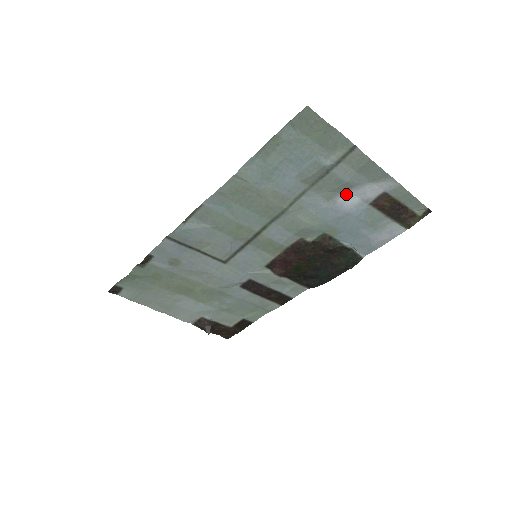
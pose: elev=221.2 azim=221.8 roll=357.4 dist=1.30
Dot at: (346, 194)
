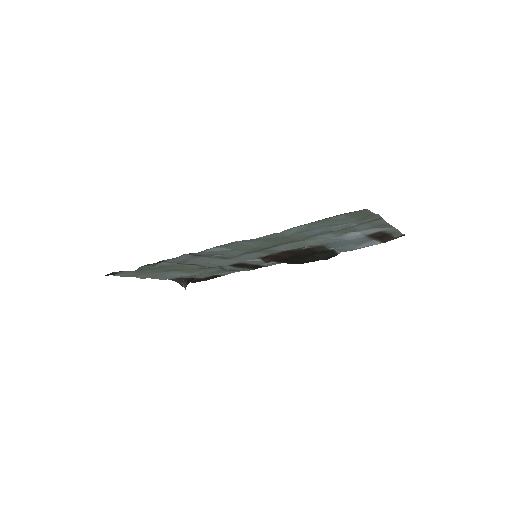
Dot at: (353, 232)
